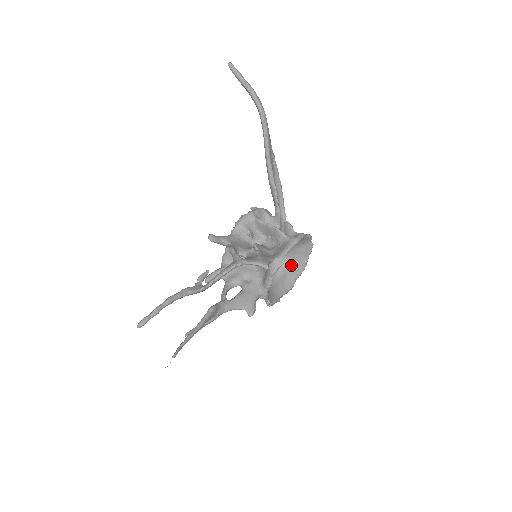
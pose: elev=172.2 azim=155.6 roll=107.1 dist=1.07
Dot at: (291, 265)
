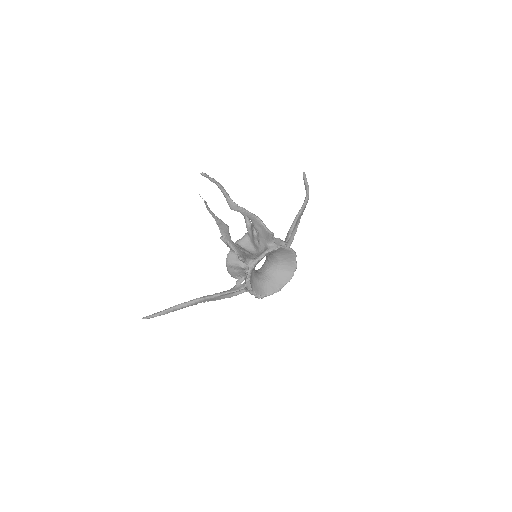
Dot at: (271, 282)
